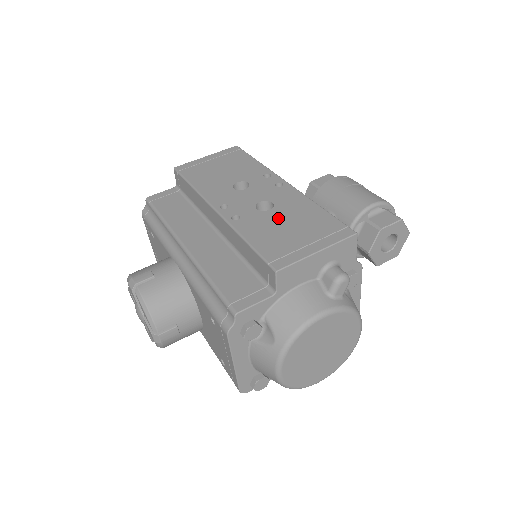
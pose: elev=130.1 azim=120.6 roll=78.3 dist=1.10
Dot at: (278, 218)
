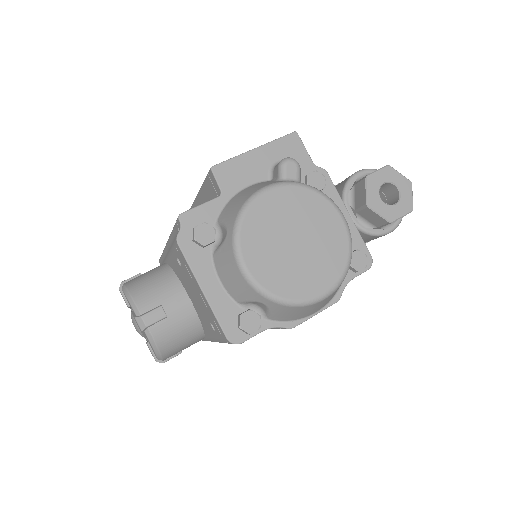
Dot at: occluded
